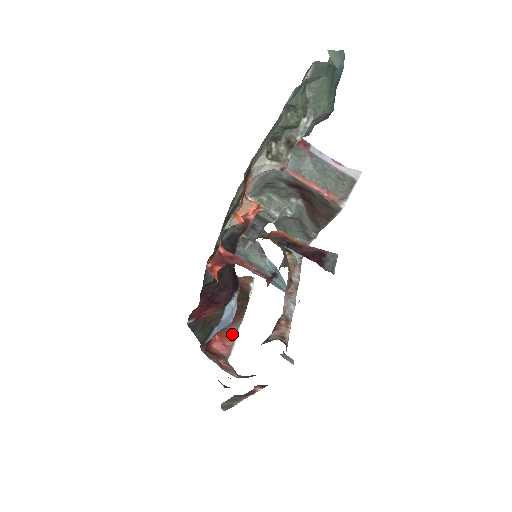
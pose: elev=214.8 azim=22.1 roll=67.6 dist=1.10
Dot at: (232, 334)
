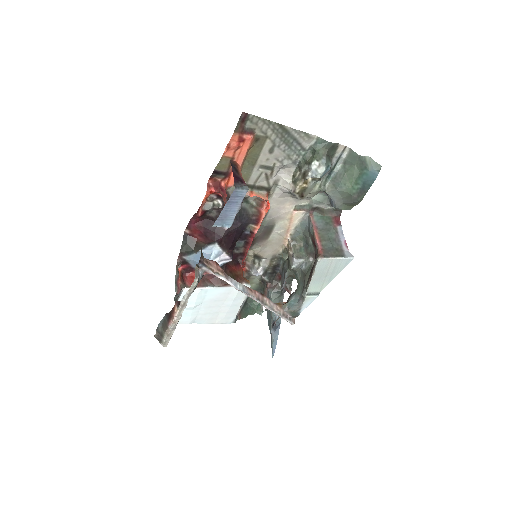
Dot at: (202, 284)
